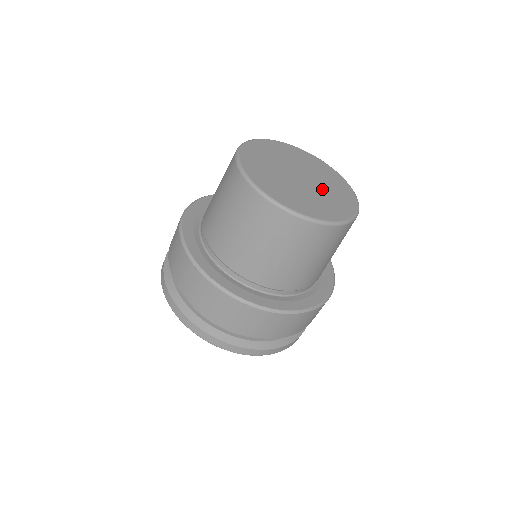
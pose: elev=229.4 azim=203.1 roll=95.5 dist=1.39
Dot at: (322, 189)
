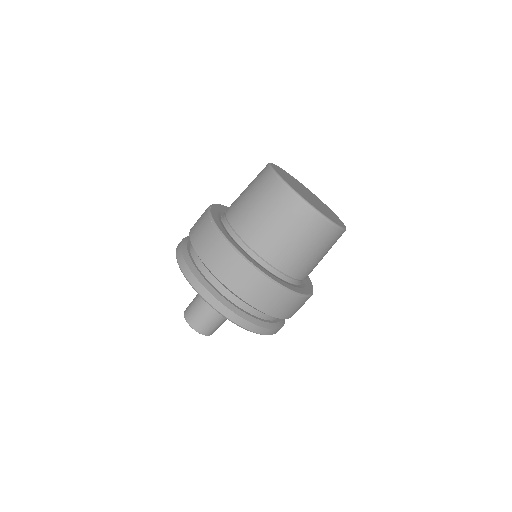
Dot at: (316, 203)
